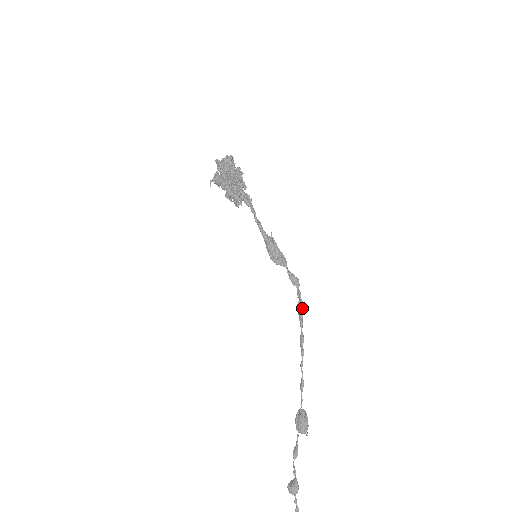
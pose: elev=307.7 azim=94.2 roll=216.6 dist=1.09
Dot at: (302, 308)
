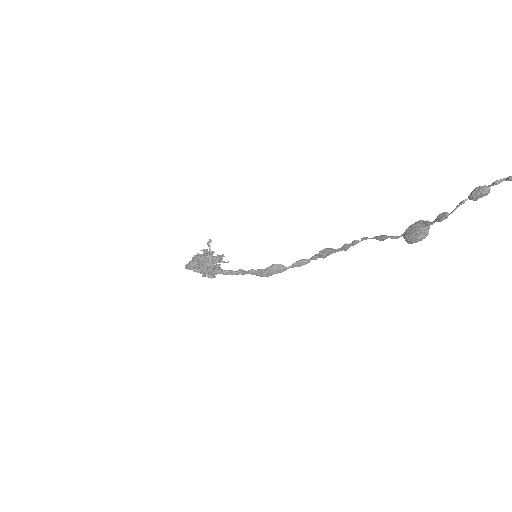
Dot at: (324, 249)
